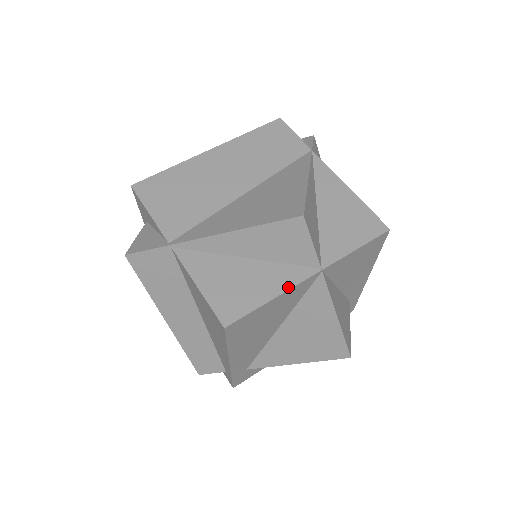
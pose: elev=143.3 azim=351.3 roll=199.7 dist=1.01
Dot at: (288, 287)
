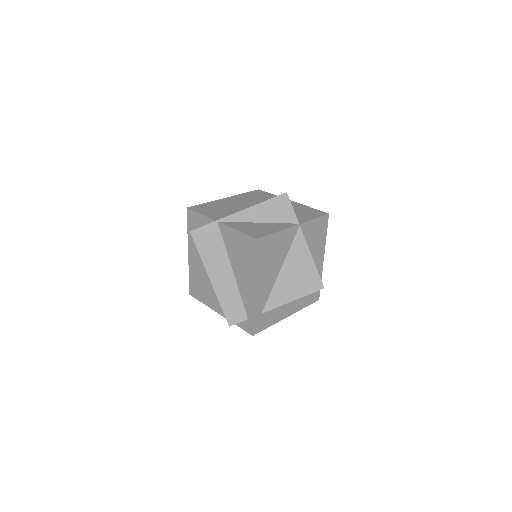
Dot at: (284, 228)
